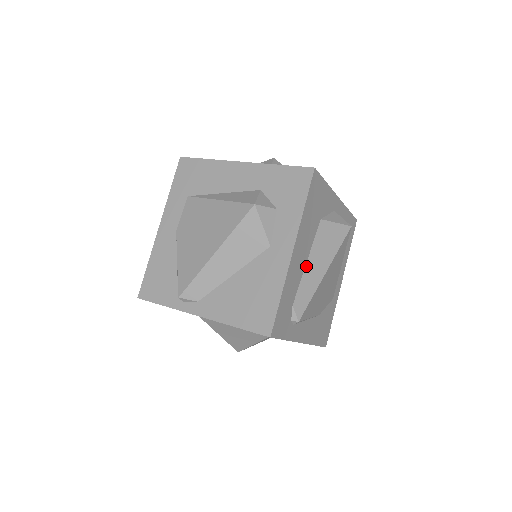
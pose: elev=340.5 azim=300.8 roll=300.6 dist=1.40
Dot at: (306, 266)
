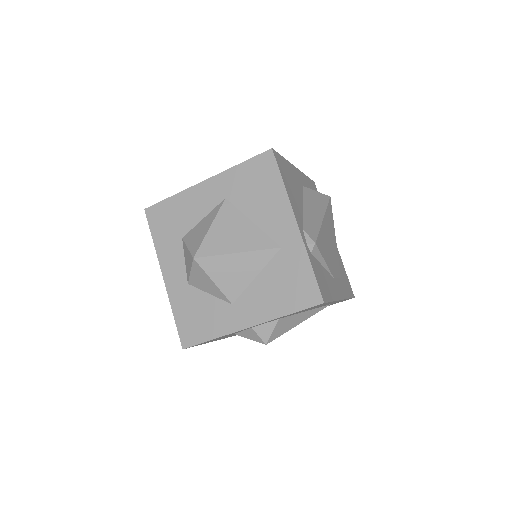
Dot at: occluded
